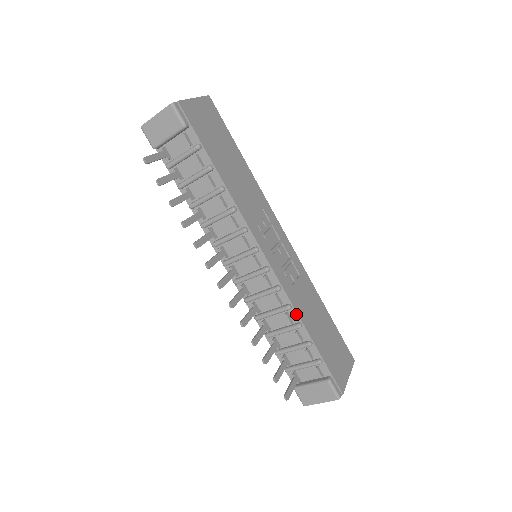
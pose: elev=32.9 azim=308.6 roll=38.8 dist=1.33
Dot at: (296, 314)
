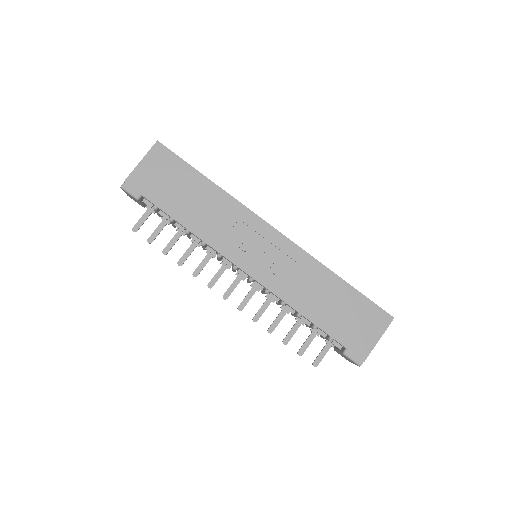
Dot at: (291, 307)
